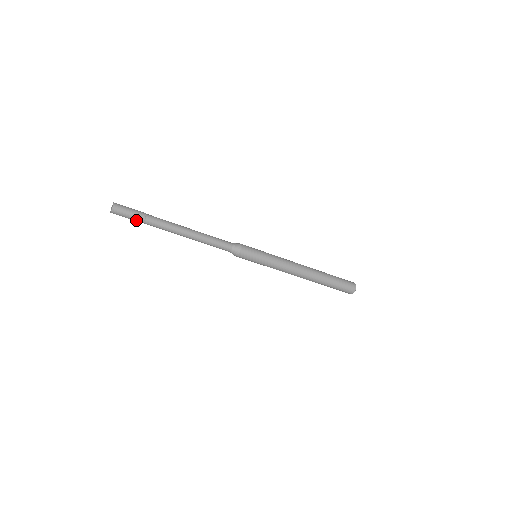
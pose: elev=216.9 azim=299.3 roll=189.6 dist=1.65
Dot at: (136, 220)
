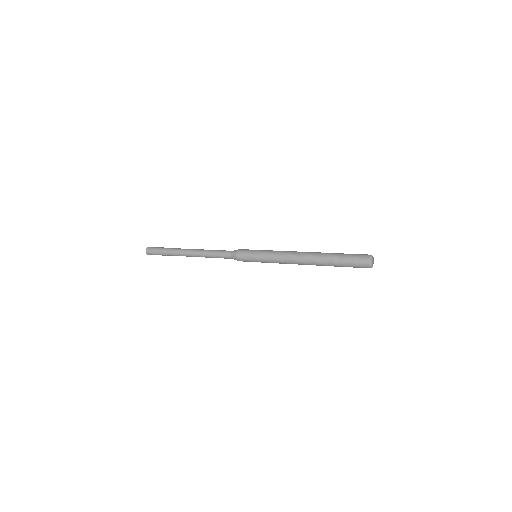
Dot at: (162, 254)
